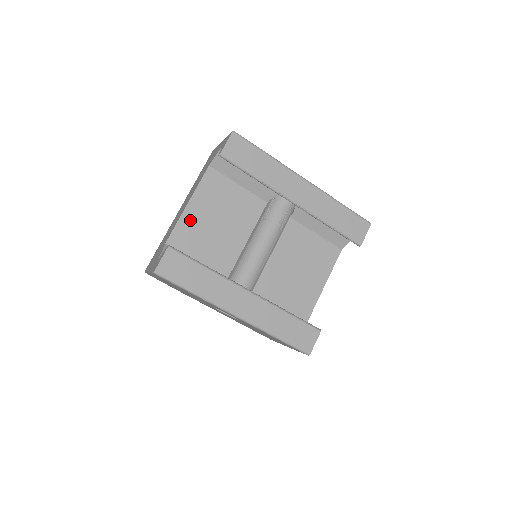
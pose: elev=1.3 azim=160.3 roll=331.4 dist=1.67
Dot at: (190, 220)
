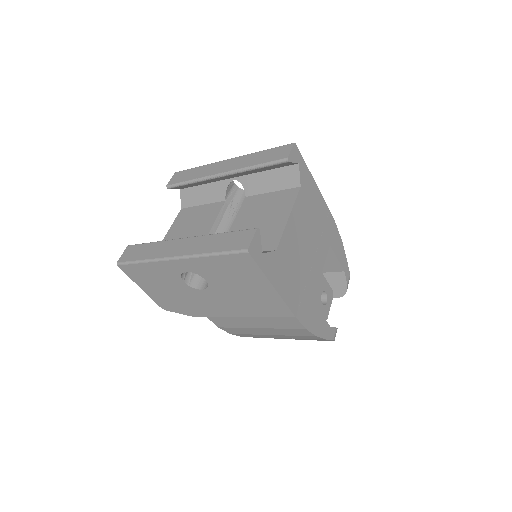
Dot at: occluded
